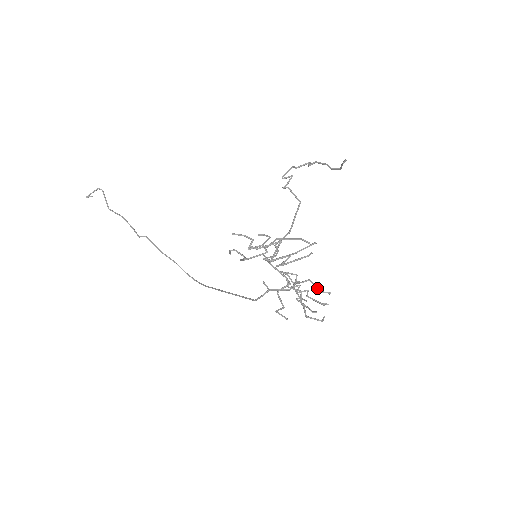
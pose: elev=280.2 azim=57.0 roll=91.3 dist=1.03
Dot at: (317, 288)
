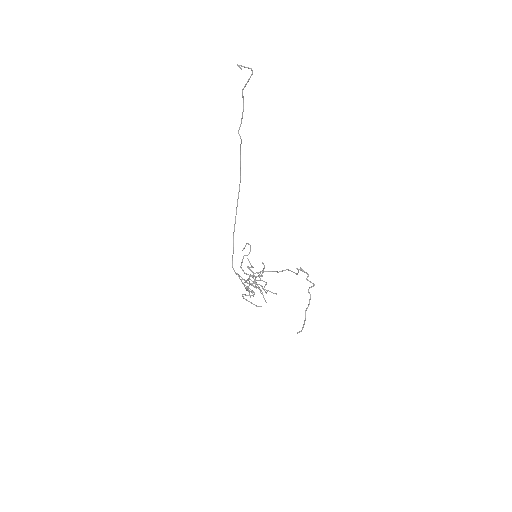
Dot at: occluded
